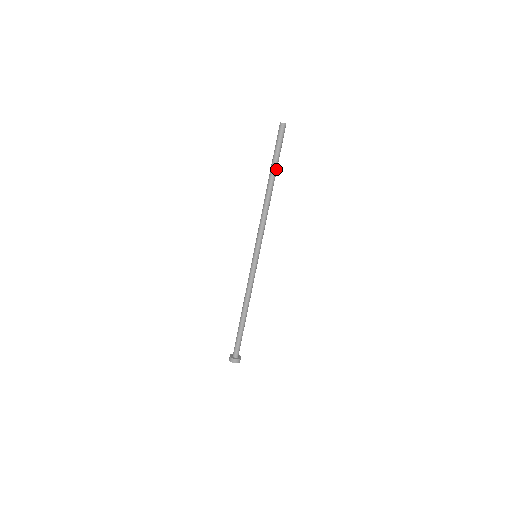
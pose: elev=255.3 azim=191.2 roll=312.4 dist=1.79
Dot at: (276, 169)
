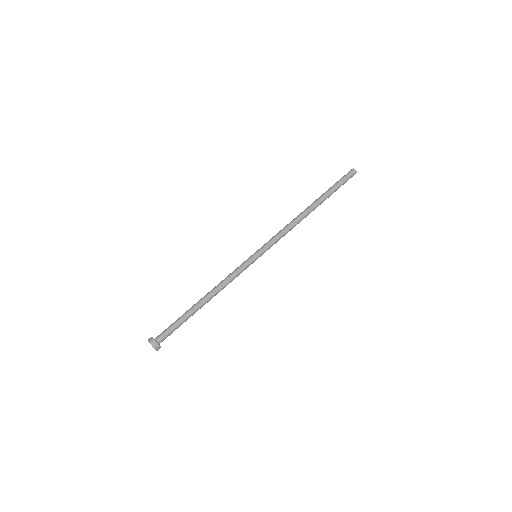
Dot at: occluded
